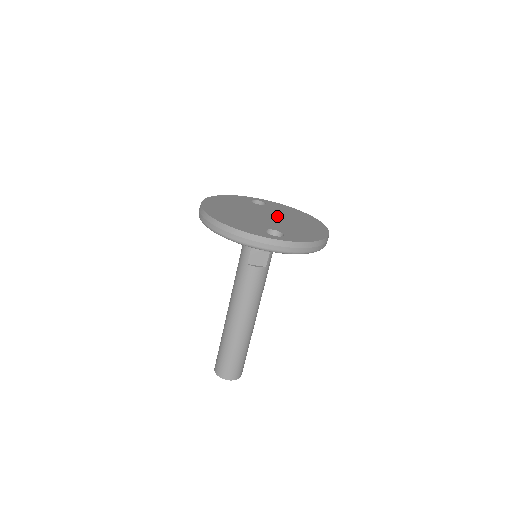
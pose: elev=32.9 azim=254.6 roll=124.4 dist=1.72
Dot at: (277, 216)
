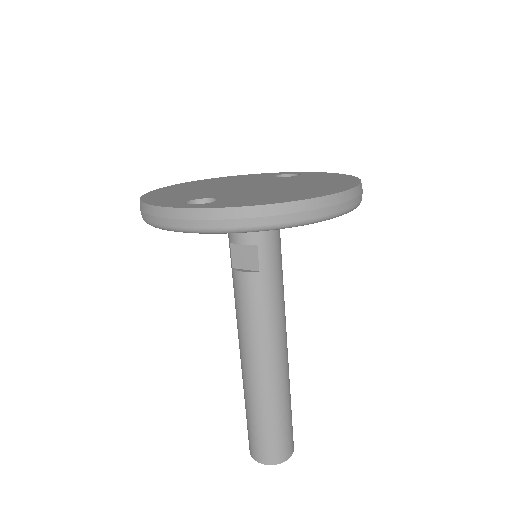
Dot at: (274, 184)
